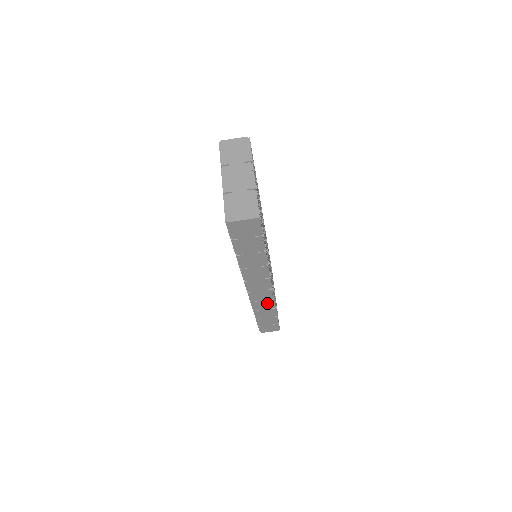
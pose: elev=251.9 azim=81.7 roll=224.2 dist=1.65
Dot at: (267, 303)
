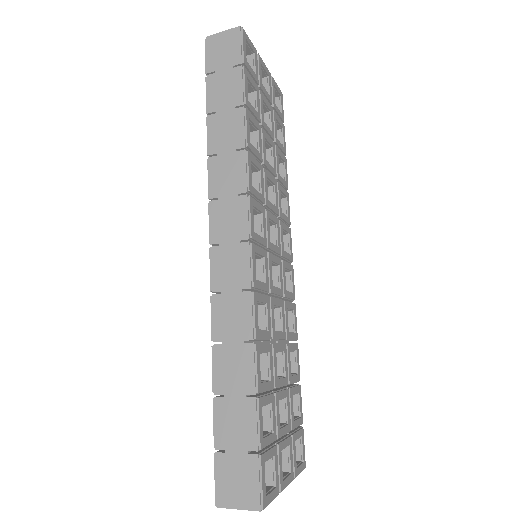
Dot at: occluded
